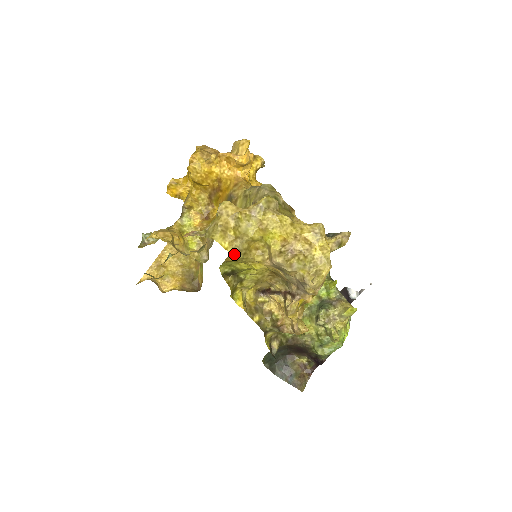
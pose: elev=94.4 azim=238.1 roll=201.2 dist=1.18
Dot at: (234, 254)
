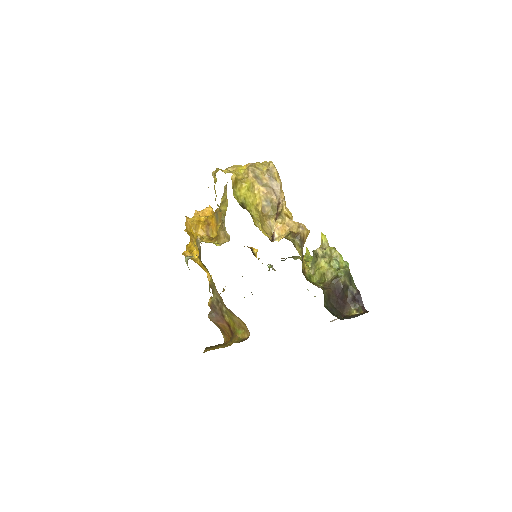
Dot at: (232, 173)
